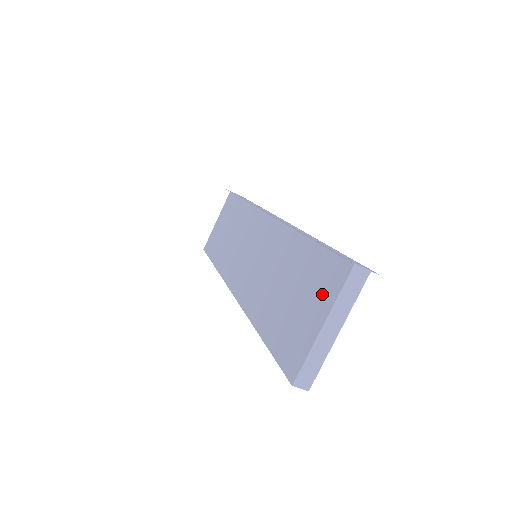
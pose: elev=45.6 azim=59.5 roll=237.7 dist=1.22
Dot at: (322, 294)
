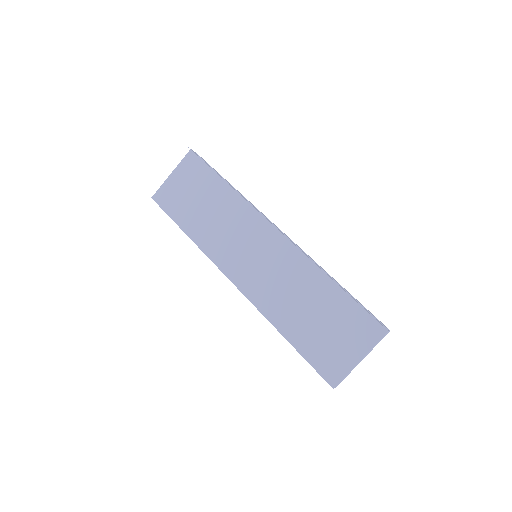
Dot at: (358, 338)
